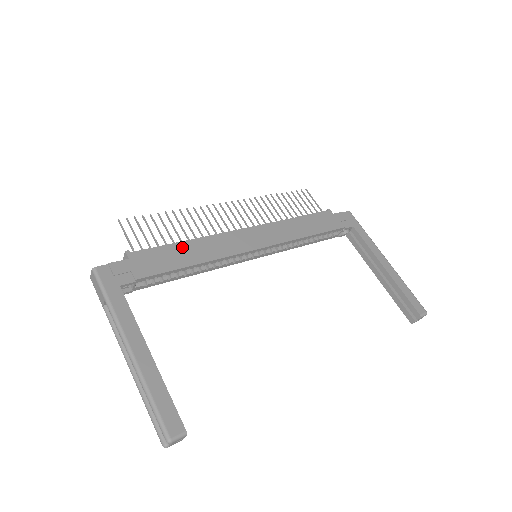
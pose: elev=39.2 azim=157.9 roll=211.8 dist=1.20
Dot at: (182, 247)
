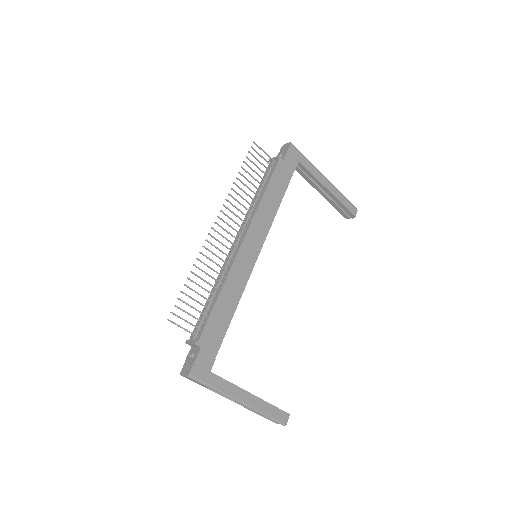
Dot at: (220, 303)
